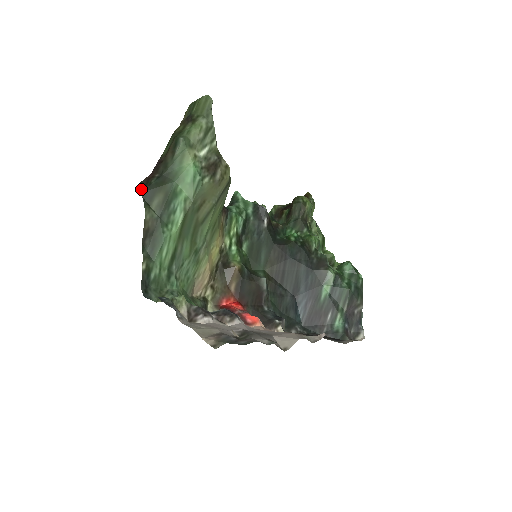
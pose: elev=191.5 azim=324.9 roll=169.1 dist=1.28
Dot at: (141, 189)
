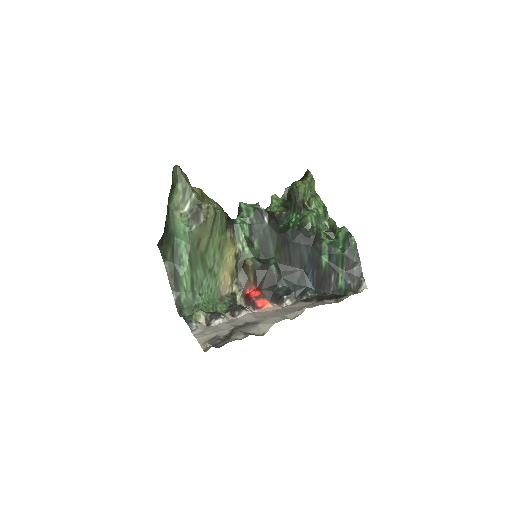
Dot at: (159, 248)
